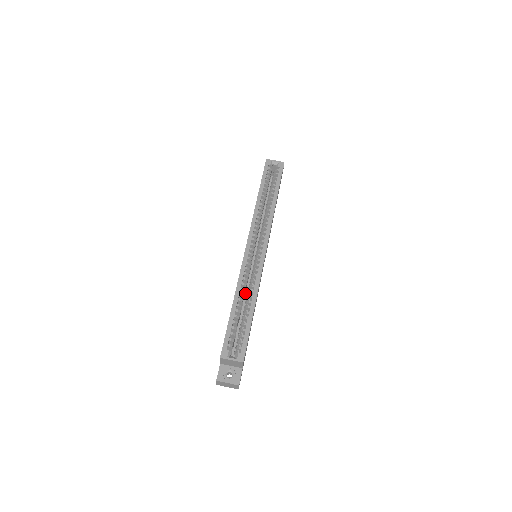
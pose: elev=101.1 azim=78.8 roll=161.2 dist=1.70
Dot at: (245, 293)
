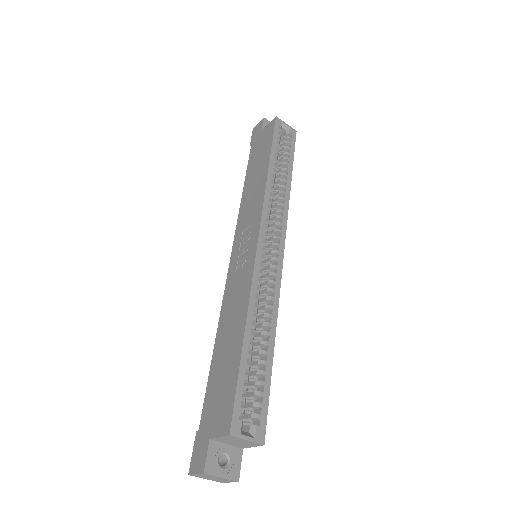
Dot at: occluded
